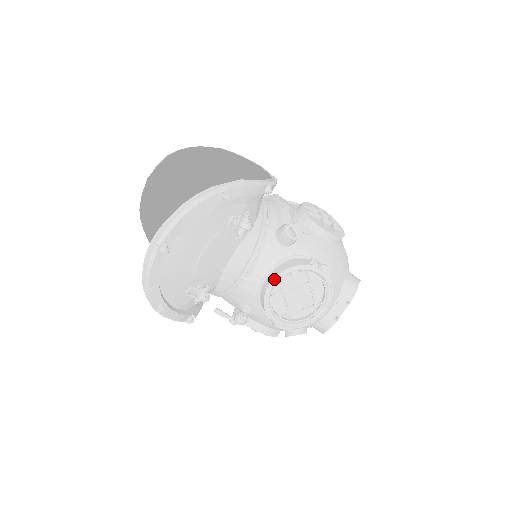
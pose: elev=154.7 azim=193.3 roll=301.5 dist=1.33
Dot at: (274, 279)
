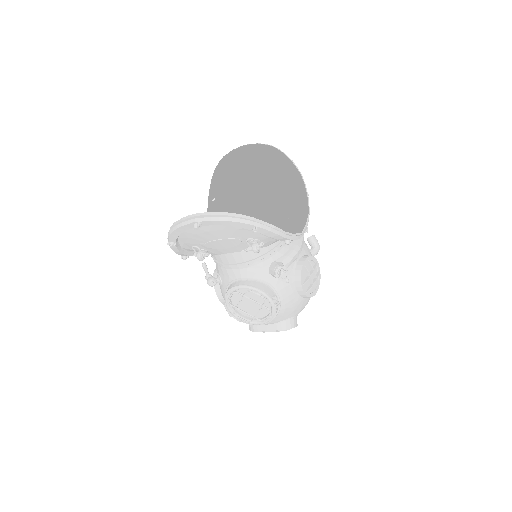
Dot at: (245, 286)
